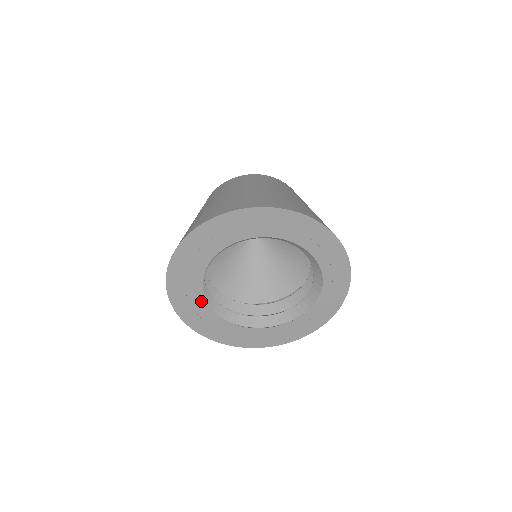
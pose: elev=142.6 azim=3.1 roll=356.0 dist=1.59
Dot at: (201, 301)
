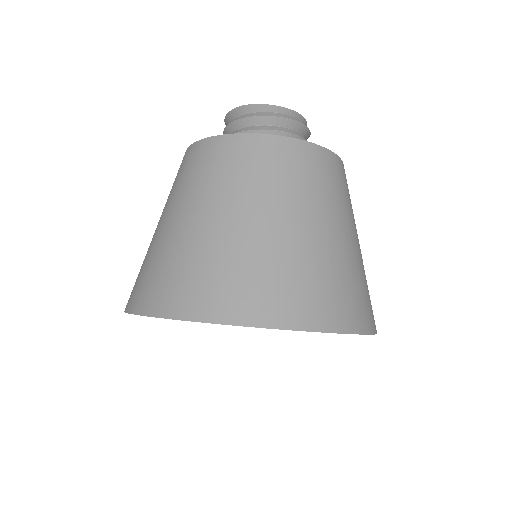
Dot at: occluded
